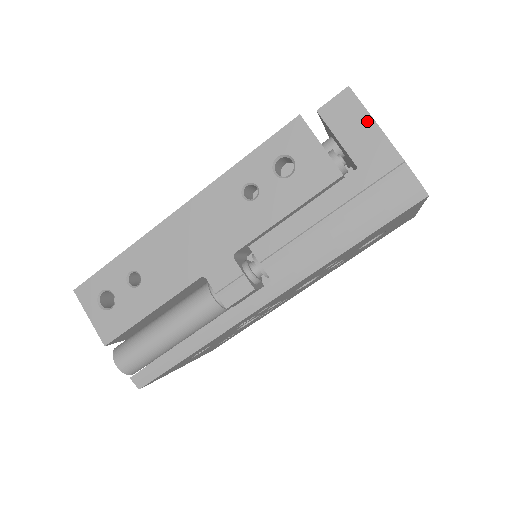
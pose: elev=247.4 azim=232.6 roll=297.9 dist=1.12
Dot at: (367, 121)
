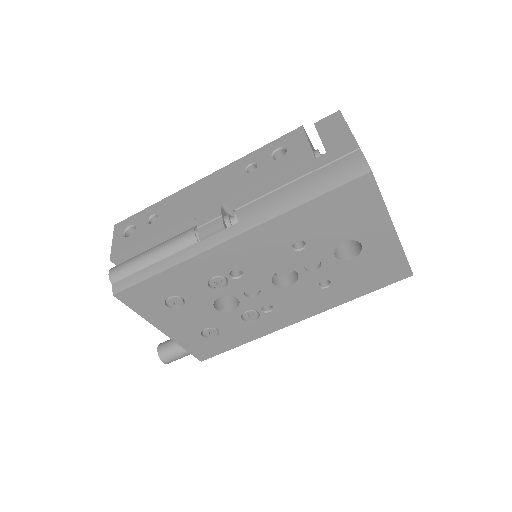
Dot at: (343, 127)
